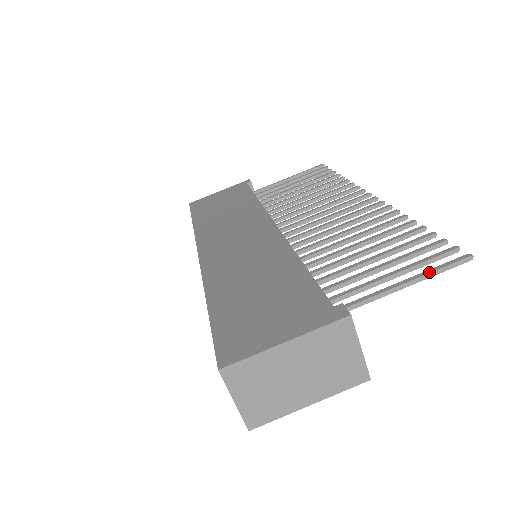
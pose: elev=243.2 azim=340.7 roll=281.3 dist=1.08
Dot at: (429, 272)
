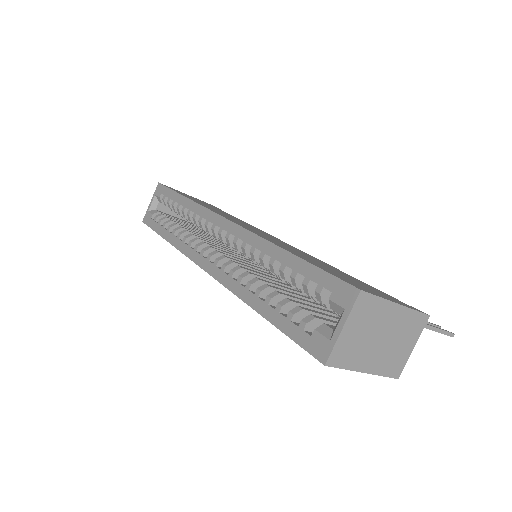
Dot at: (438, 328)
